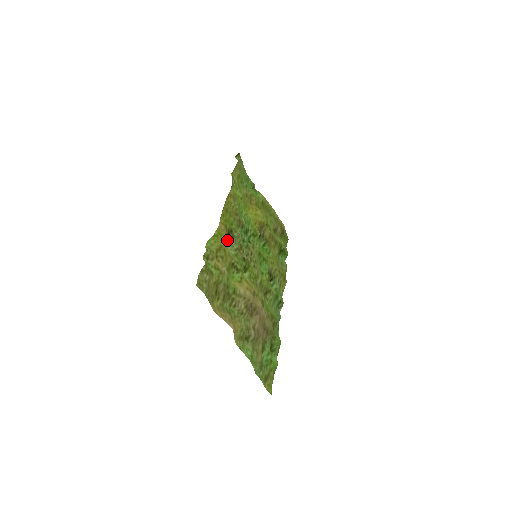
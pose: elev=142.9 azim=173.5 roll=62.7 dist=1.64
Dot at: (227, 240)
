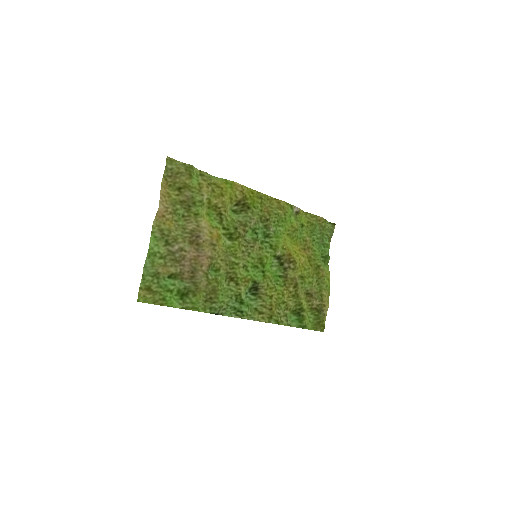
Dot at: (239, 209)
